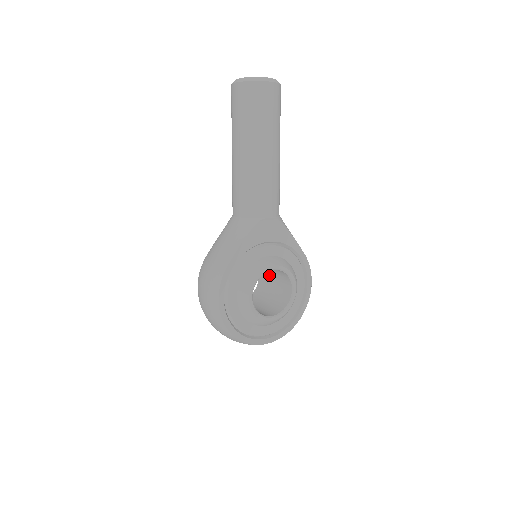
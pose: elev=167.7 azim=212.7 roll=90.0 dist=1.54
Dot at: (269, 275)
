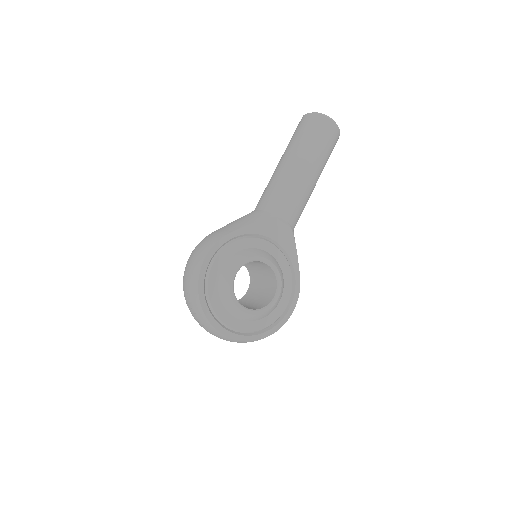
Dot at: (258, 286)
